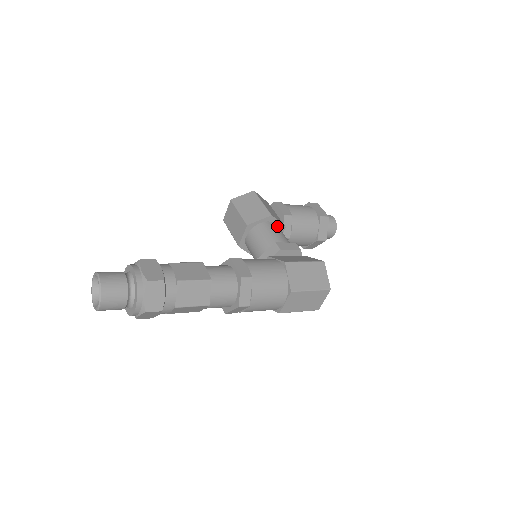
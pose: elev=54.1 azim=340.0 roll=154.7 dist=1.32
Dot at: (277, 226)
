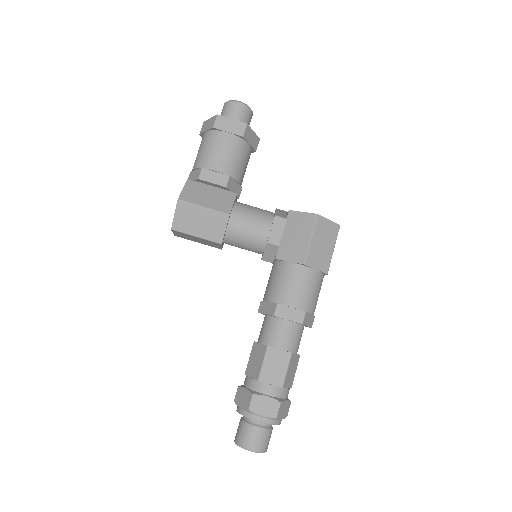
Dot at: (238, 210)
